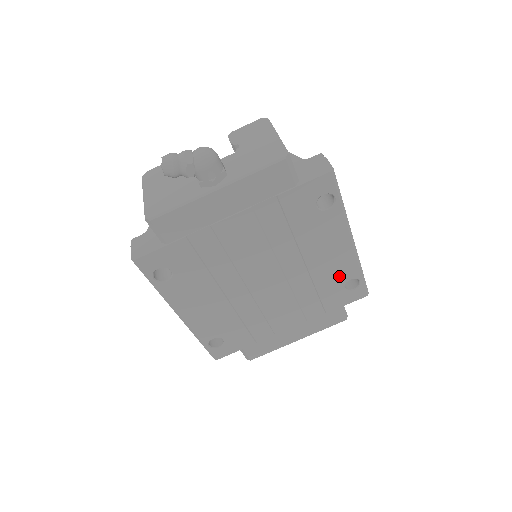
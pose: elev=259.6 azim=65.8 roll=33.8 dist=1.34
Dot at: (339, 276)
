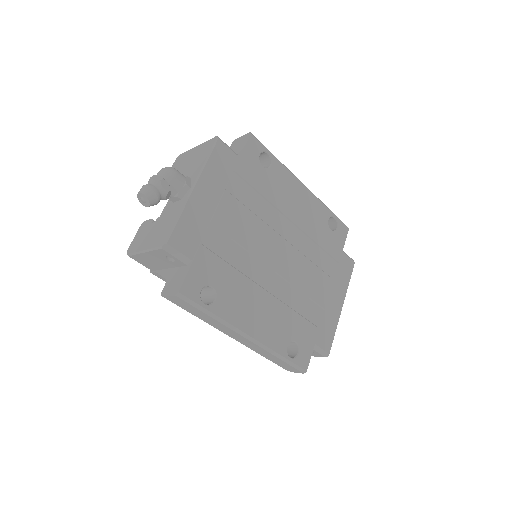
Dot at: (320, 221)
